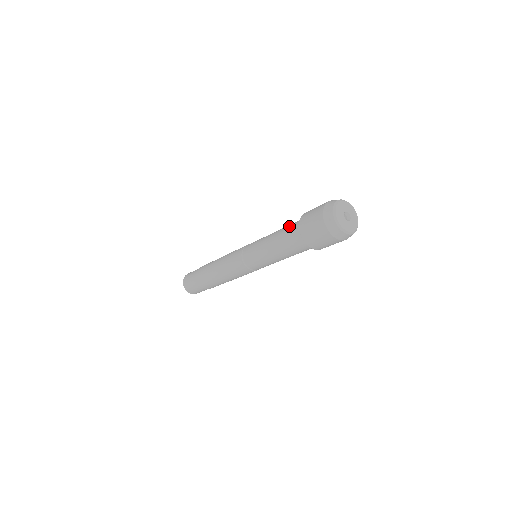
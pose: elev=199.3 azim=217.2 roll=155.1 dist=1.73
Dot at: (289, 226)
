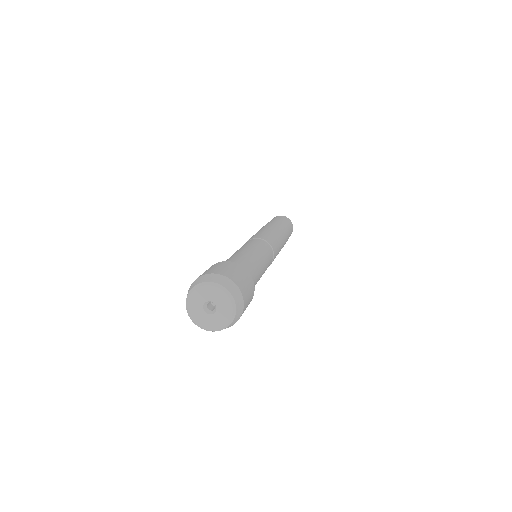
Dot at: occluded
